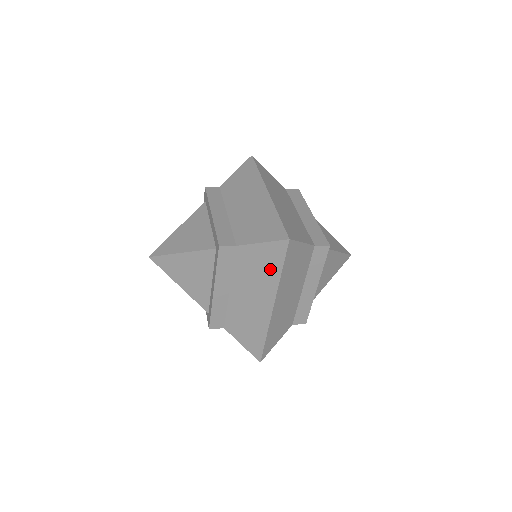
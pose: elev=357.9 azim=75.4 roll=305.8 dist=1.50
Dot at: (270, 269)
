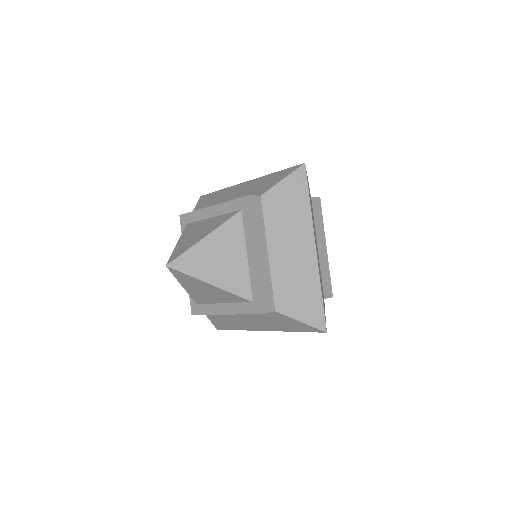
Dot at: (299, 204)
